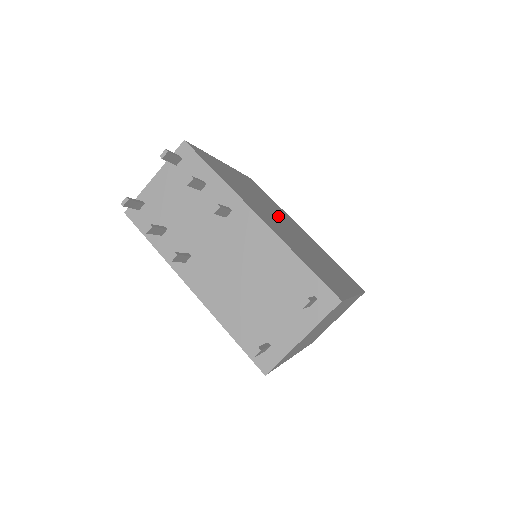
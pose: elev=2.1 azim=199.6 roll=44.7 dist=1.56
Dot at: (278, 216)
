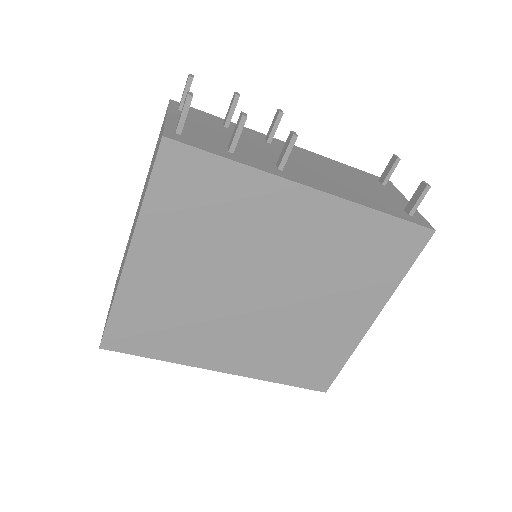
Dot at: occluded
